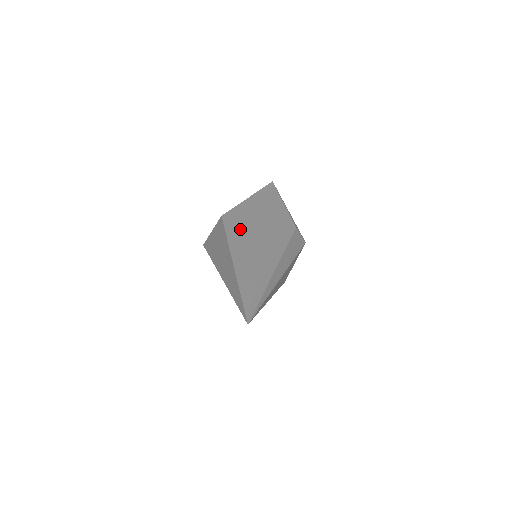
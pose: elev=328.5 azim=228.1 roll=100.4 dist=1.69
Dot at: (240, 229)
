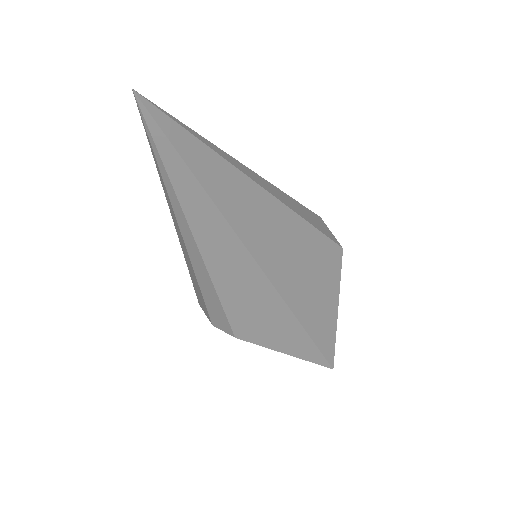
Dot at: occluded
